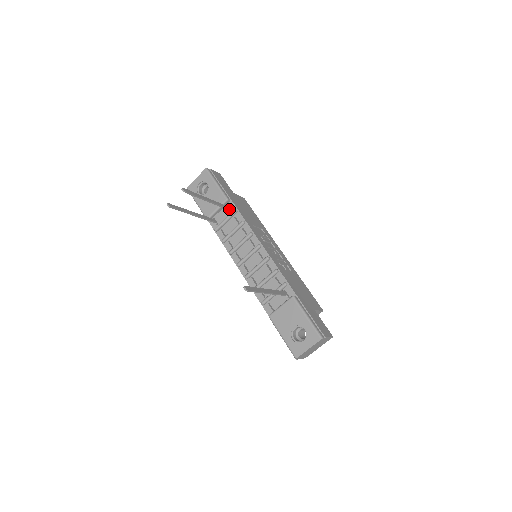
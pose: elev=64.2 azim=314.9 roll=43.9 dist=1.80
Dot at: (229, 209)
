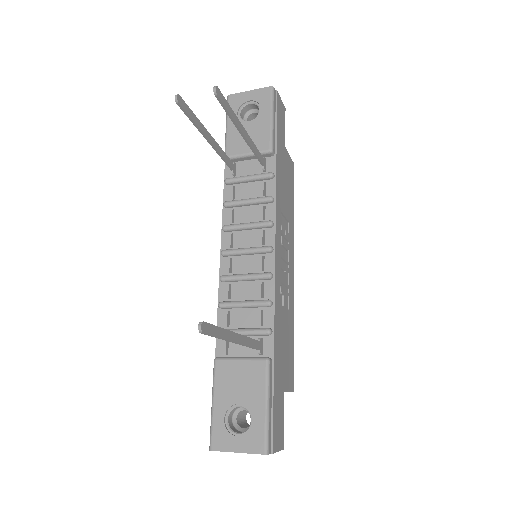
Dot at: (264, 166)
